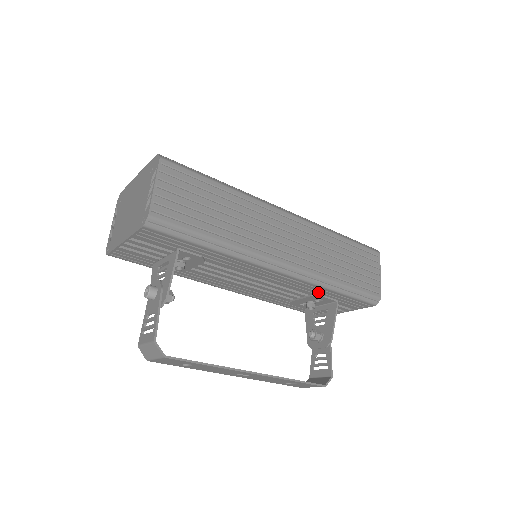
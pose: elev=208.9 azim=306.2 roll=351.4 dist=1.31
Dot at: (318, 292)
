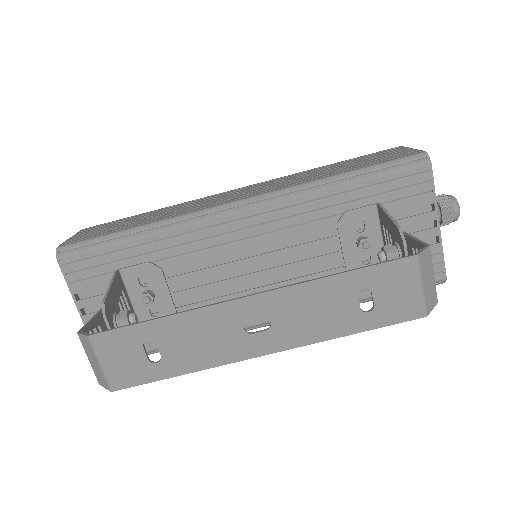
Dot at: (332, 210)
